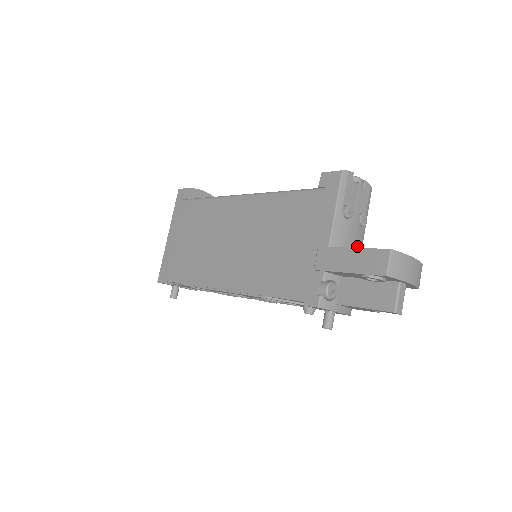
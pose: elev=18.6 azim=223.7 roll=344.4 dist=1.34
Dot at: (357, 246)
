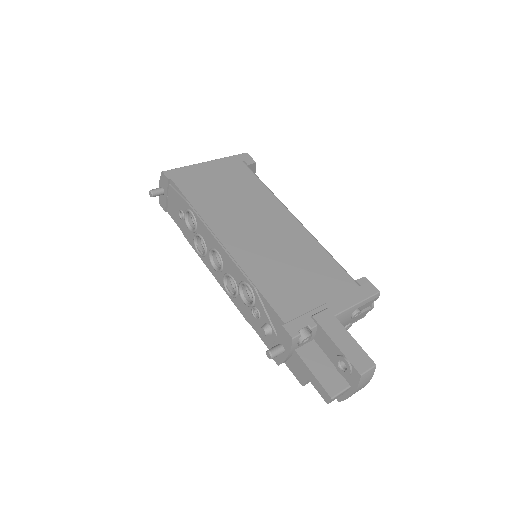
Dot at: occluded
